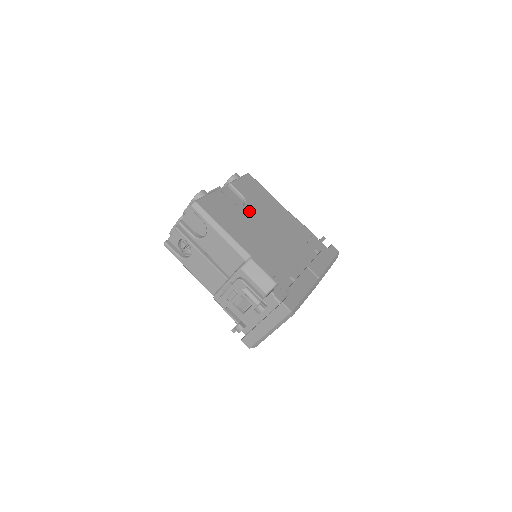
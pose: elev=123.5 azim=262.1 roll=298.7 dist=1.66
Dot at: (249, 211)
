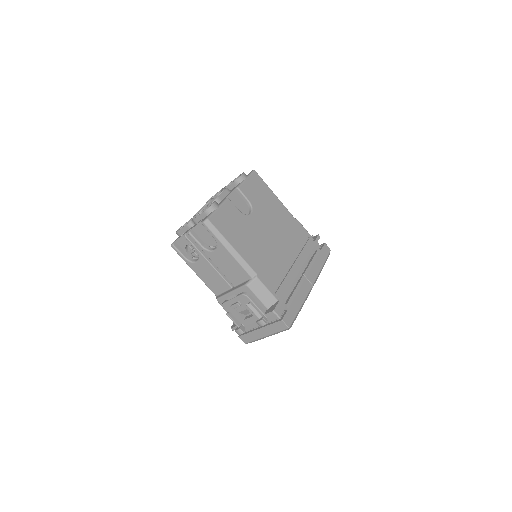
Dot at: (255, 220)
